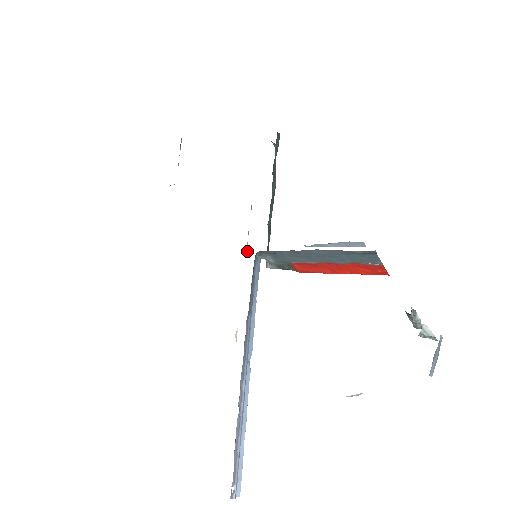
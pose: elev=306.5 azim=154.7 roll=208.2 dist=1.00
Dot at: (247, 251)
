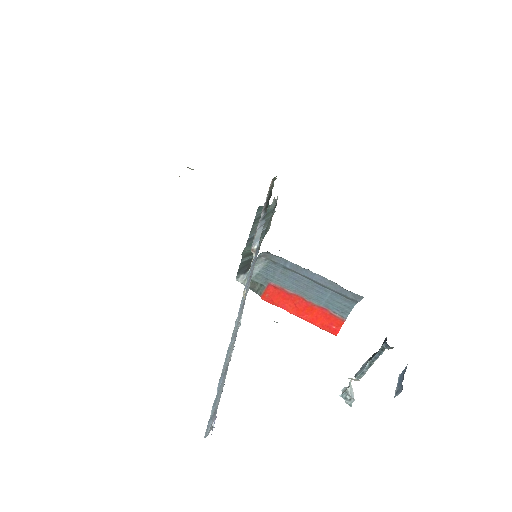
Dot at: (252, 247)
